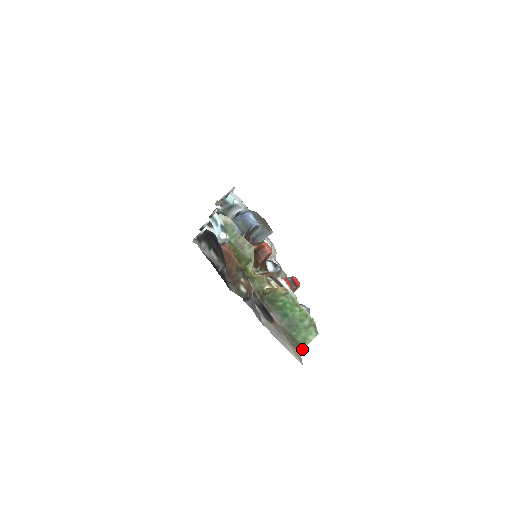
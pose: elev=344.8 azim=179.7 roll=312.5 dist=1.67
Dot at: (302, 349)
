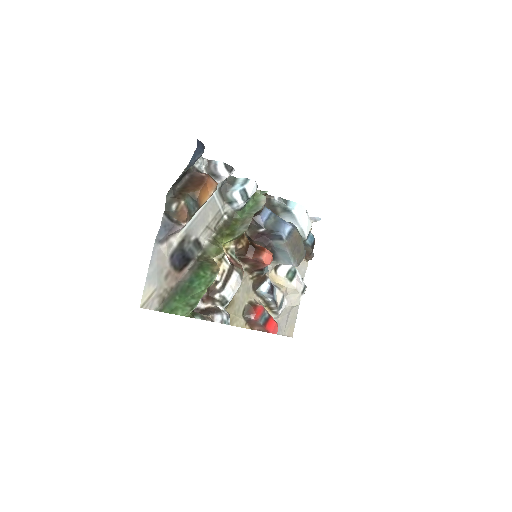
Dot at: (164, 310)
